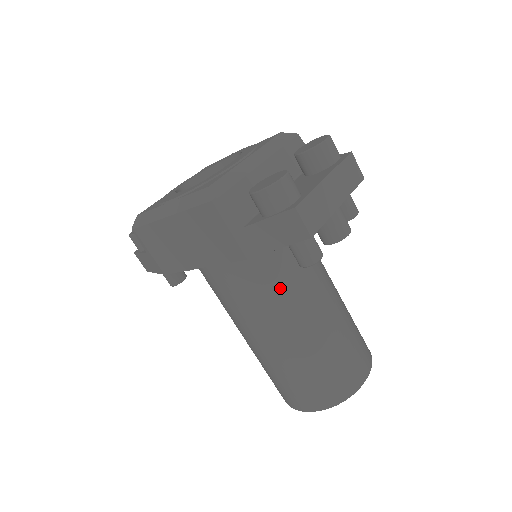
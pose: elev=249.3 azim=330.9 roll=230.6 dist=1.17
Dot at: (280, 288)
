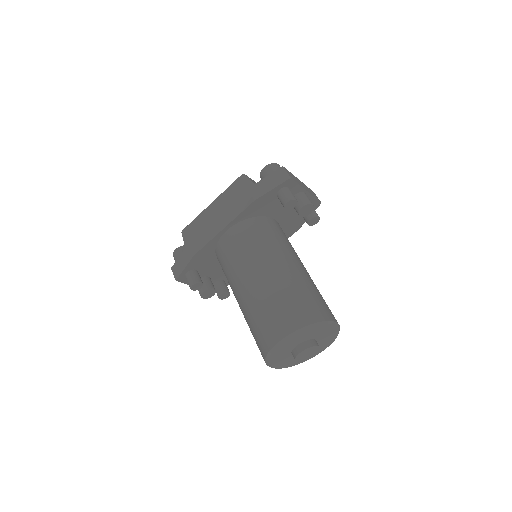
Dot at: (271, 241)
